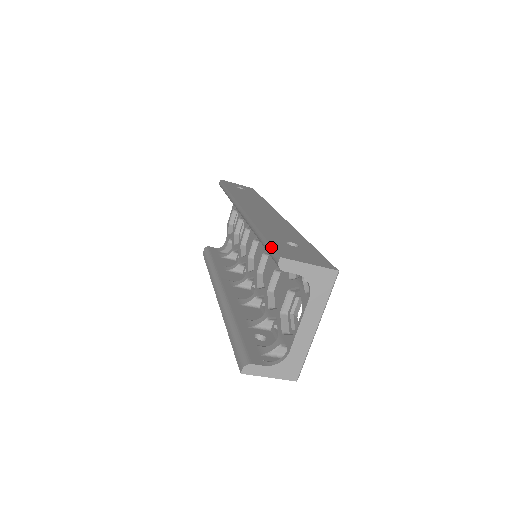
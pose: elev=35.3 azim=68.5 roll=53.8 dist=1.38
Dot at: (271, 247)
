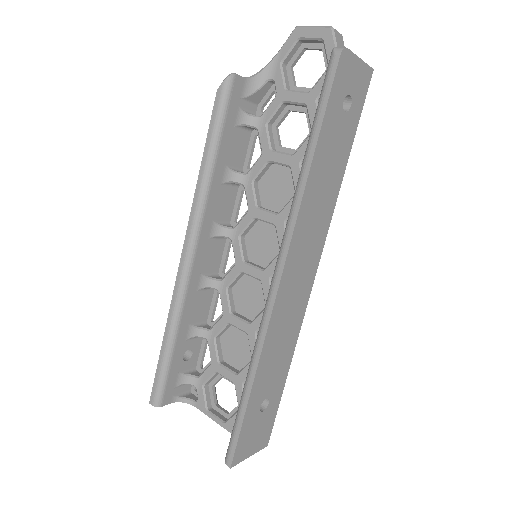
Dot at: (237, 441)
